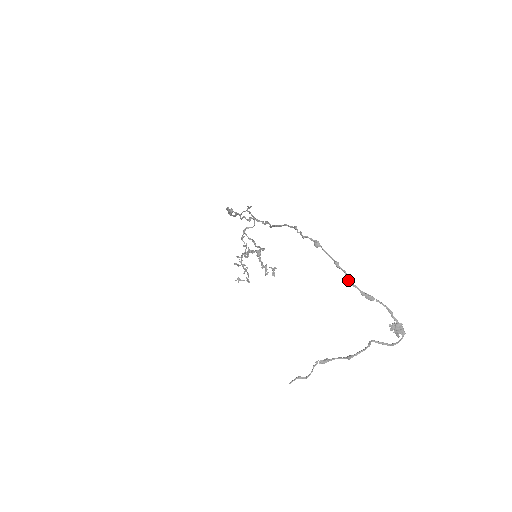
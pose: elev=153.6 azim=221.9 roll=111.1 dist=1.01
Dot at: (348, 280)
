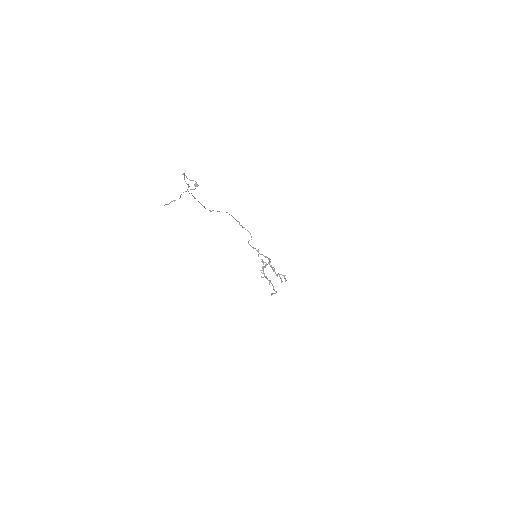
Dot at: occluded
